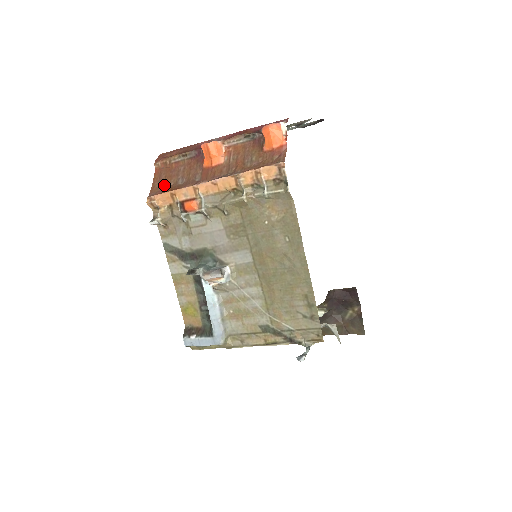
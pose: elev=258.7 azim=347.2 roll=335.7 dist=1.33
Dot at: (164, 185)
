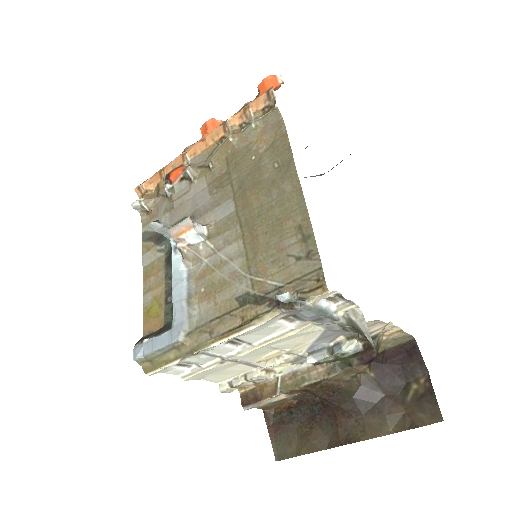
Dot at: occluded
